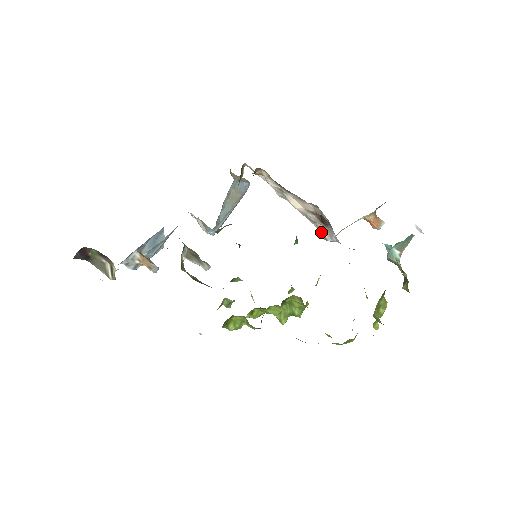
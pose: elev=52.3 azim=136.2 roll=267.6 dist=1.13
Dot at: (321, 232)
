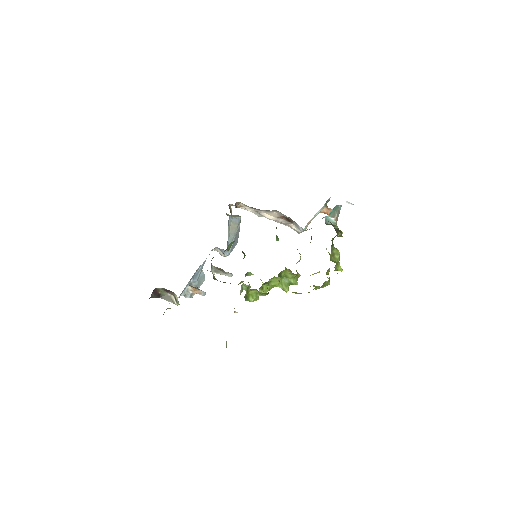
Dot at: (294, 229)
